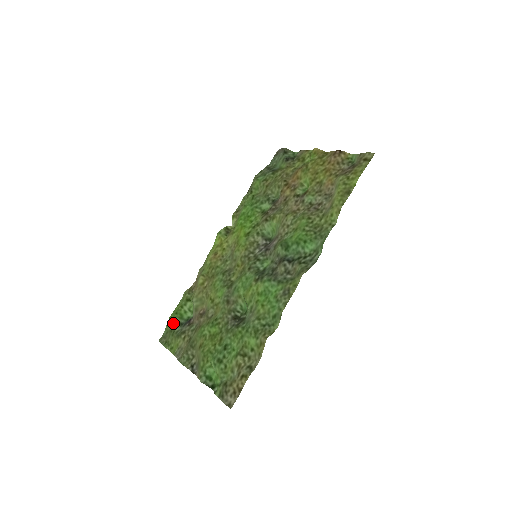
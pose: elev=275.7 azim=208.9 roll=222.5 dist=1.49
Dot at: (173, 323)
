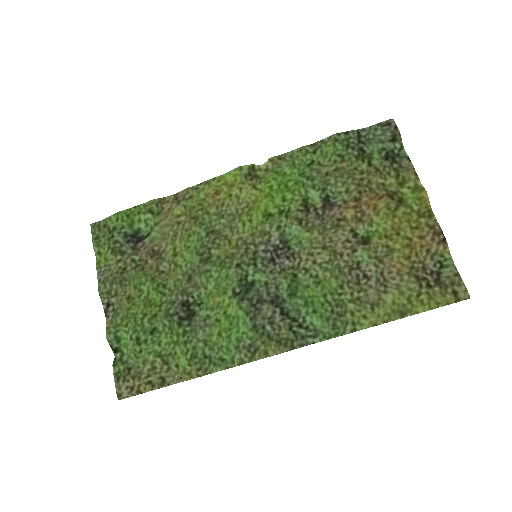
Dot at: (118, 224)
